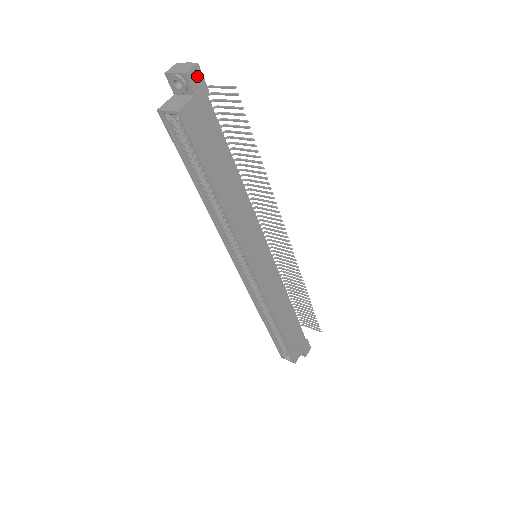
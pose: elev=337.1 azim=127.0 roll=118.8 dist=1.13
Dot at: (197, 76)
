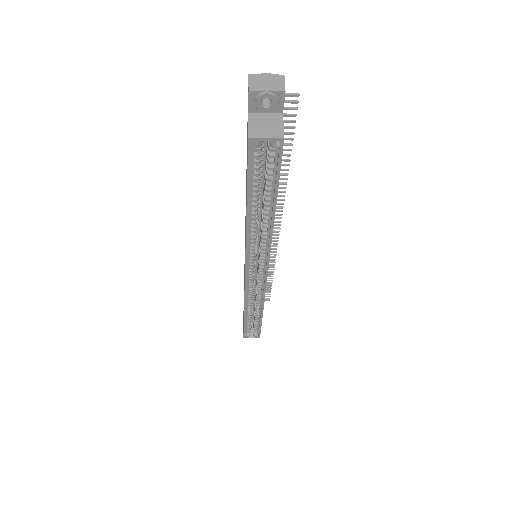
Dot at: occluded
